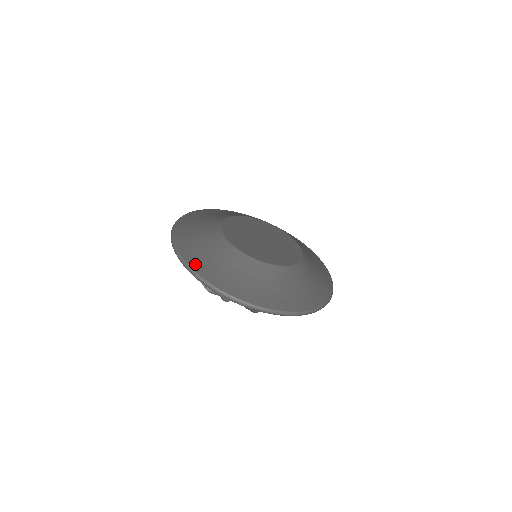
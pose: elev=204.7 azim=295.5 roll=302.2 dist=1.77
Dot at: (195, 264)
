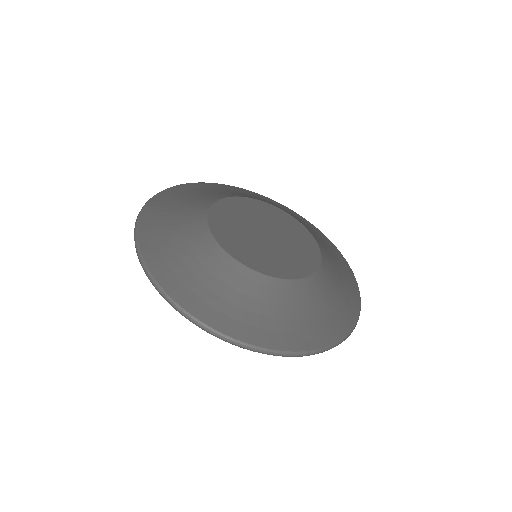
Dot at: (152, 258)
